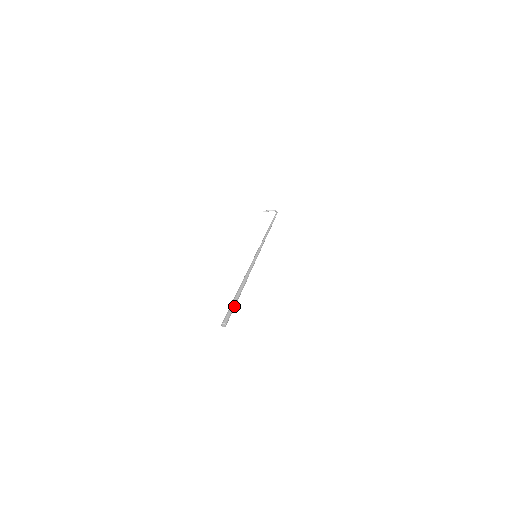
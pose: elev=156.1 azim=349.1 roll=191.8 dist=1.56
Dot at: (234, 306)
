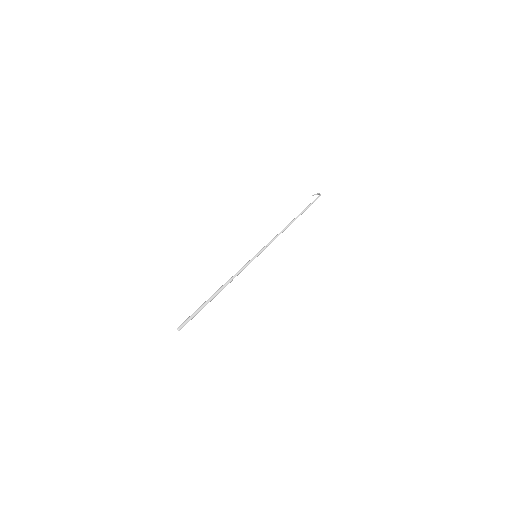
Dot at: (197, 312)
